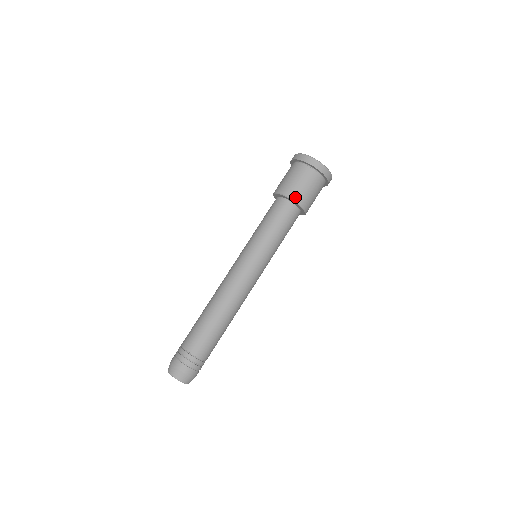
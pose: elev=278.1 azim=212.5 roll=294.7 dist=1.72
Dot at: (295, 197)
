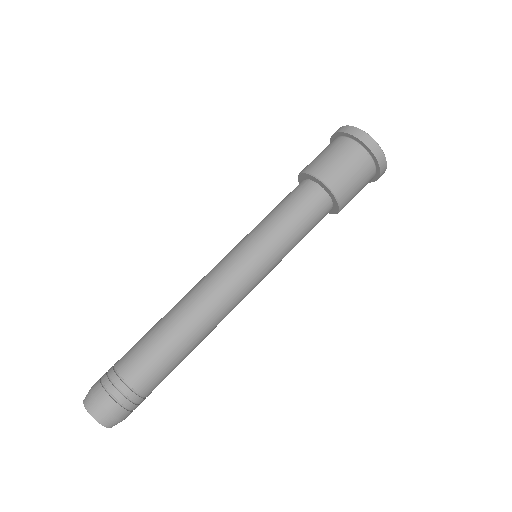
Dot at: (331, 182)
